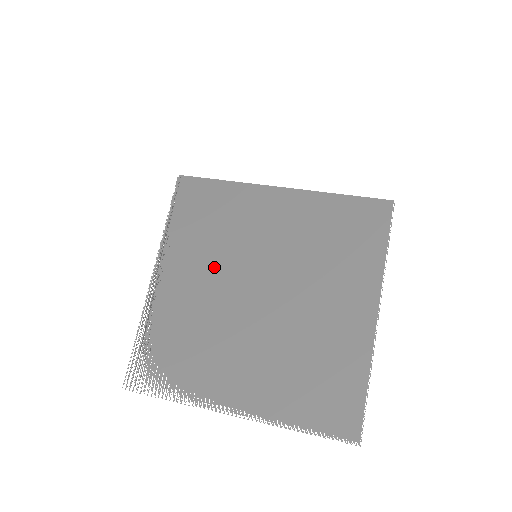
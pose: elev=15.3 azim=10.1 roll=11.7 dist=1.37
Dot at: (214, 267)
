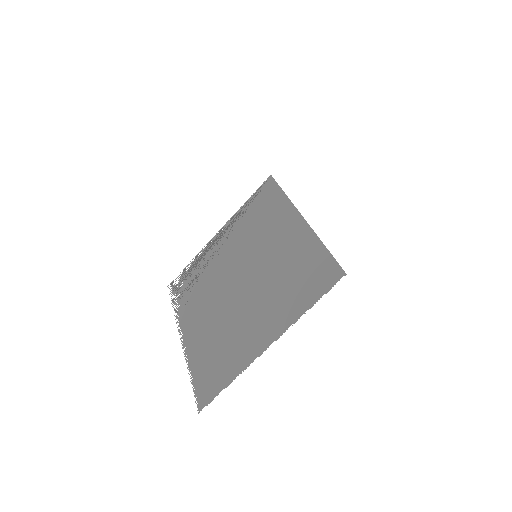
Dot at: (238, 248)
